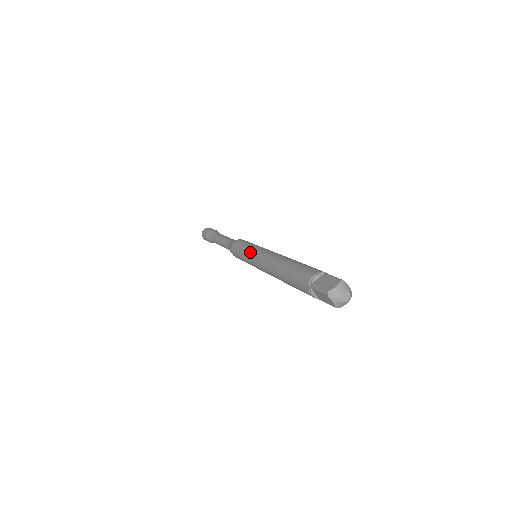
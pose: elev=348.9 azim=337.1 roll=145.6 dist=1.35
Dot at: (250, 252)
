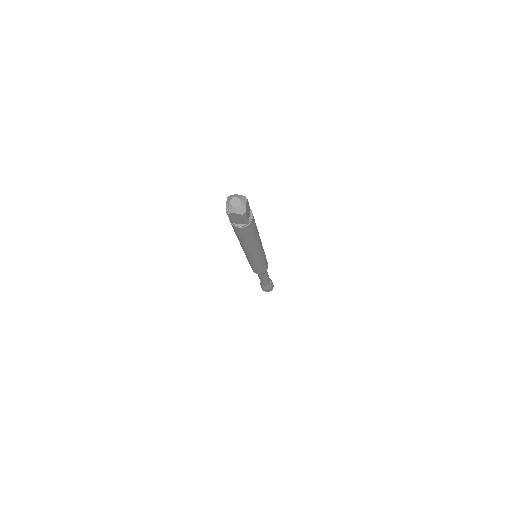
Dot at: (246, 257)
